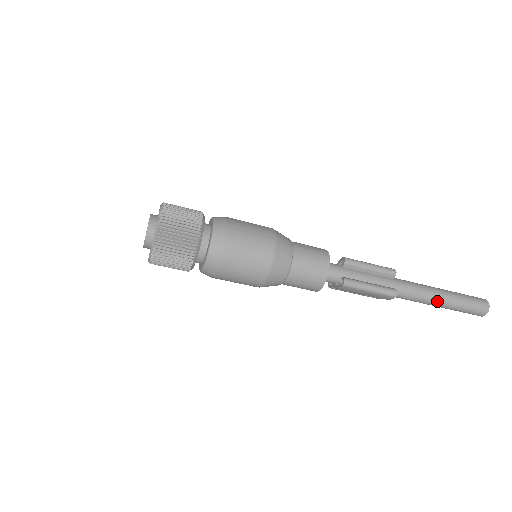
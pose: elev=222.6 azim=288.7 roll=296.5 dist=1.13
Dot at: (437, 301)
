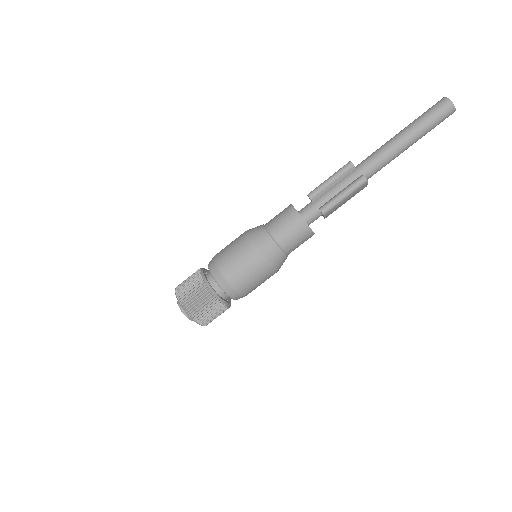
Dot at: (404, 145)
